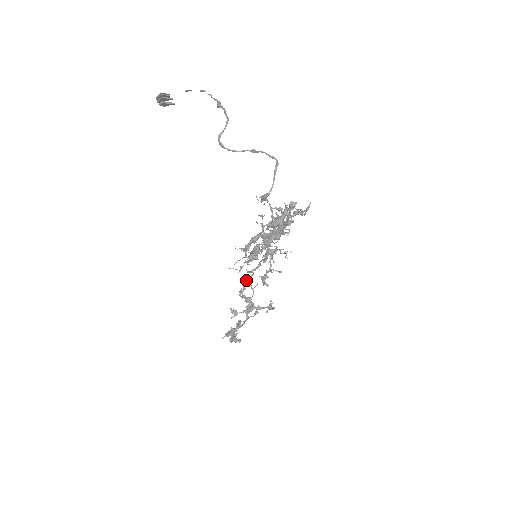
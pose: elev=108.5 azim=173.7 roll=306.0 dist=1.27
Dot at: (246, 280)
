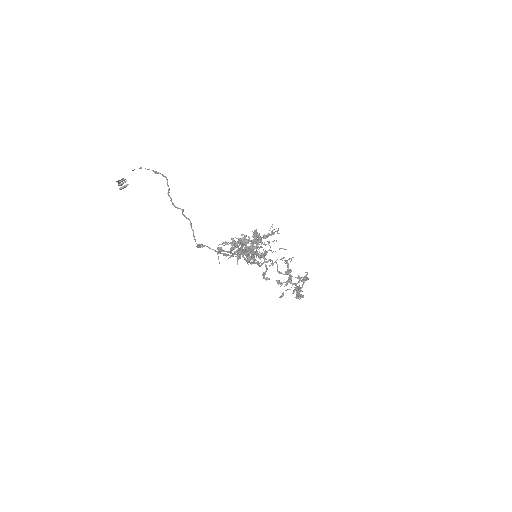
Dot at: occluded
